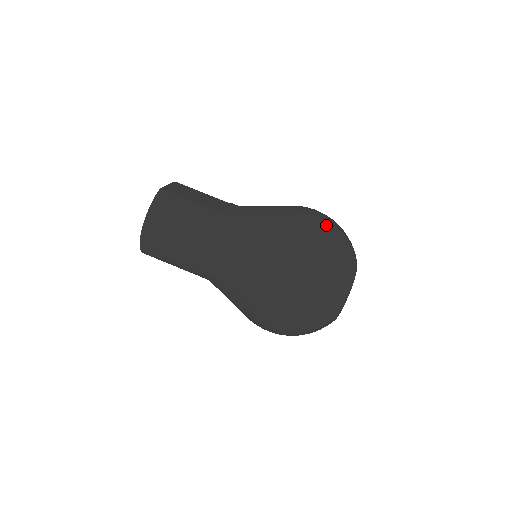
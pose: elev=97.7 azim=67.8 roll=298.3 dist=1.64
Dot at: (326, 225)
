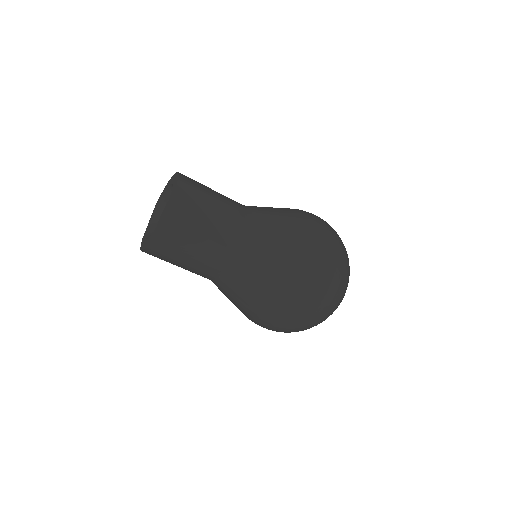
Dot at: (328, 280)
